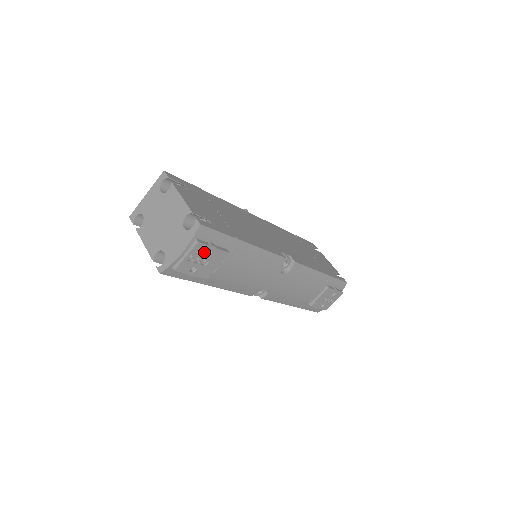
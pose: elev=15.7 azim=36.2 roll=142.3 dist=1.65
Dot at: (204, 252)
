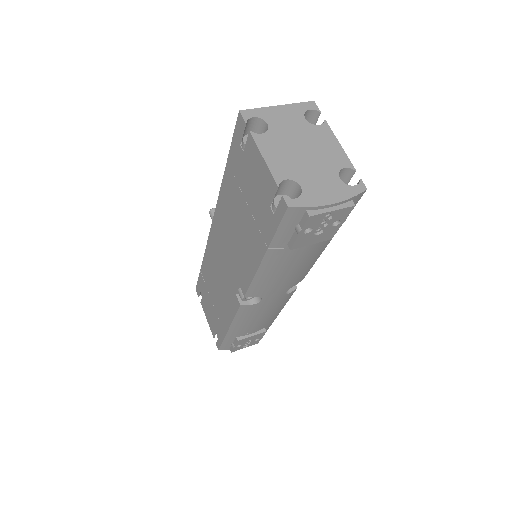
Dot at: (336, 220)
